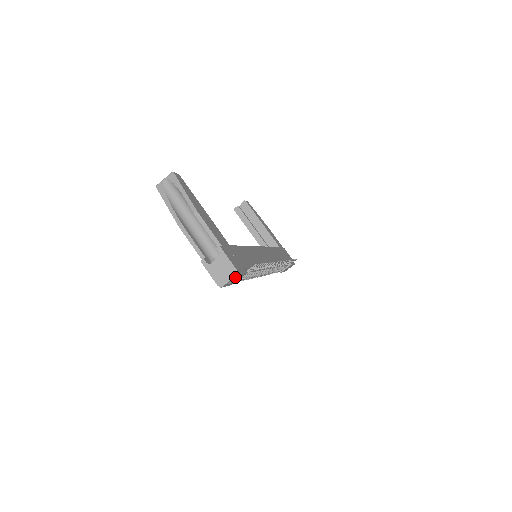
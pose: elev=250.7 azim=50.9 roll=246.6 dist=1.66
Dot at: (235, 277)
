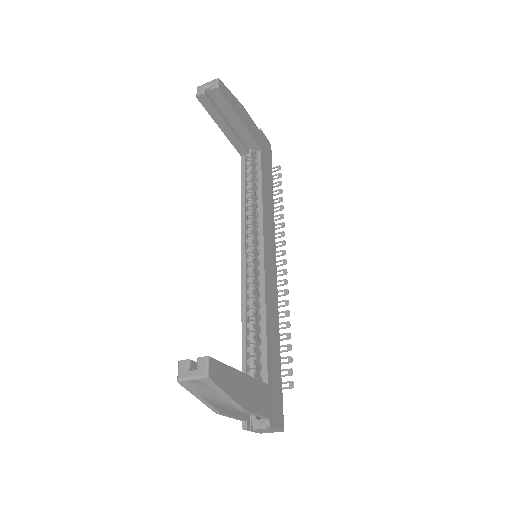
Dot at: occluded
